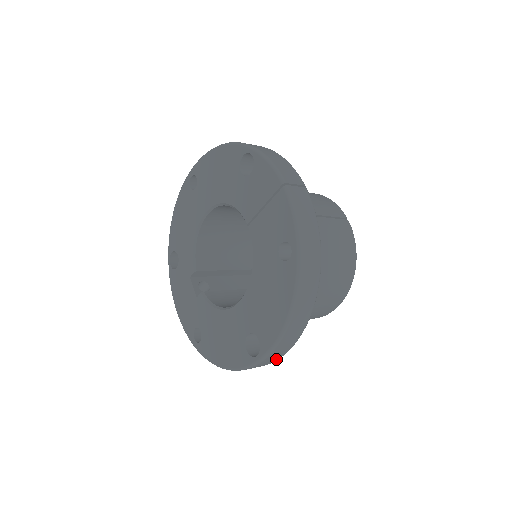
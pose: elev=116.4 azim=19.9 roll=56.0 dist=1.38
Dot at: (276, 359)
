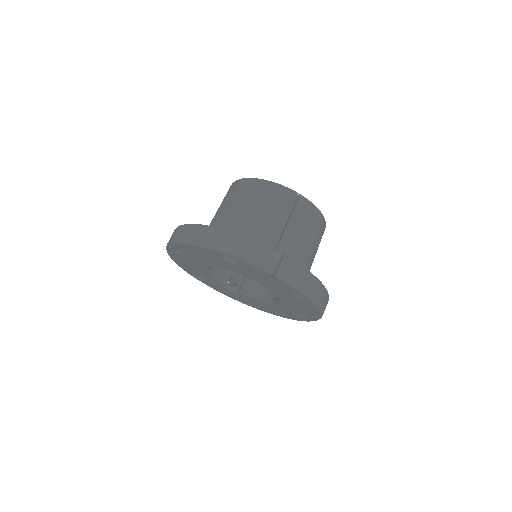
Dot at: occluded
